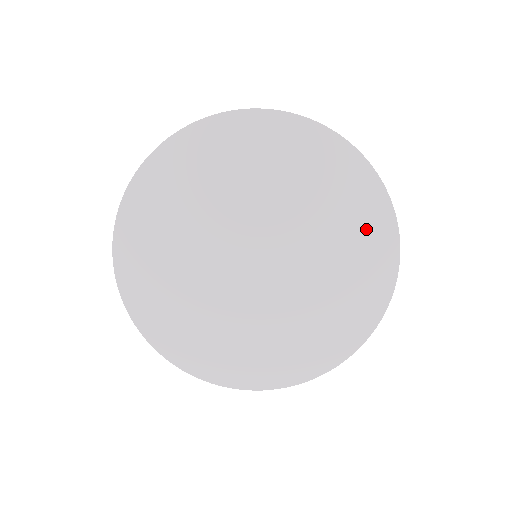
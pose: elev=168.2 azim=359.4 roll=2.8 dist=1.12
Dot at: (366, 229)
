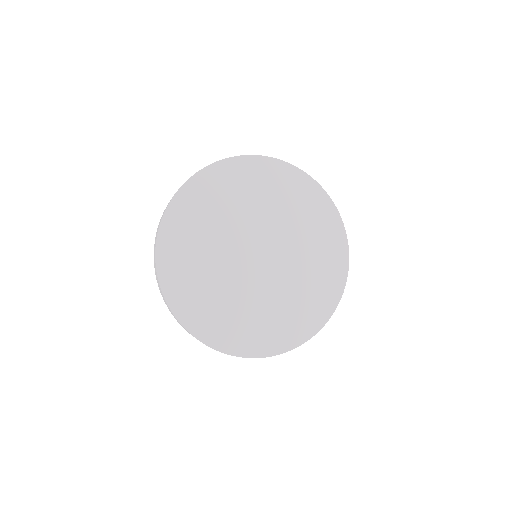
Dot at: (330, 247)
